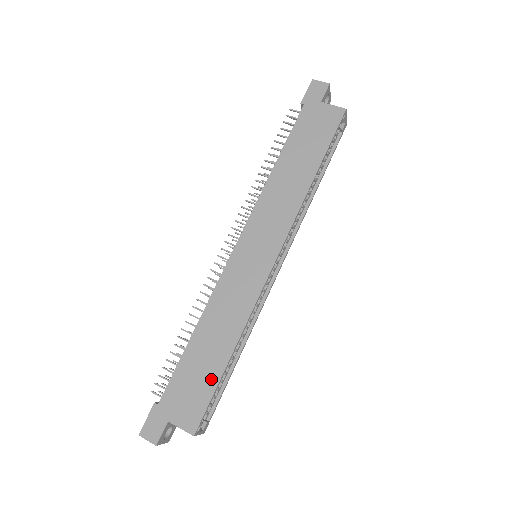
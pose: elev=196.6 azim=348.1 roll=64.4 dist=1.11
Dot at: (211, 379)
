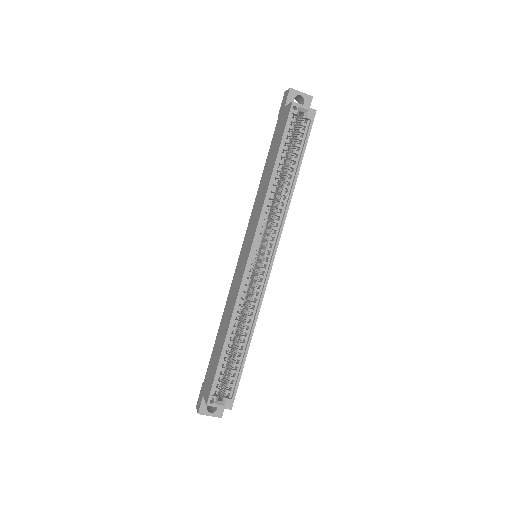
Dot at: (217, 360)
